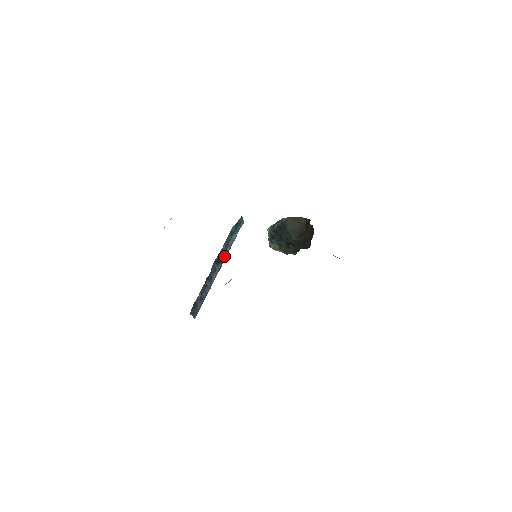
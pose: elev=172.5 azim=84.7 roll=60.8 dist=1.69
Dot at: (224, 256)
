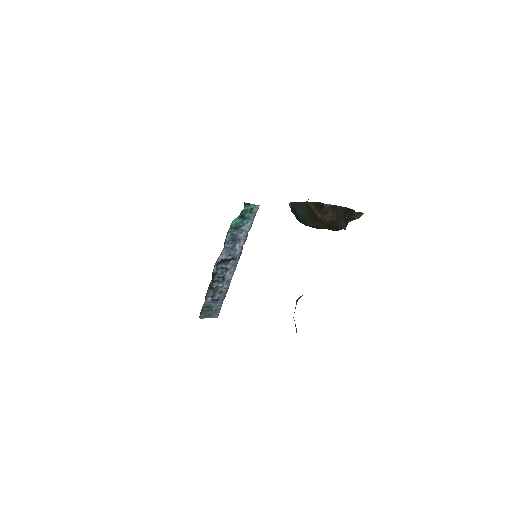
Dot at: (237, 251)
